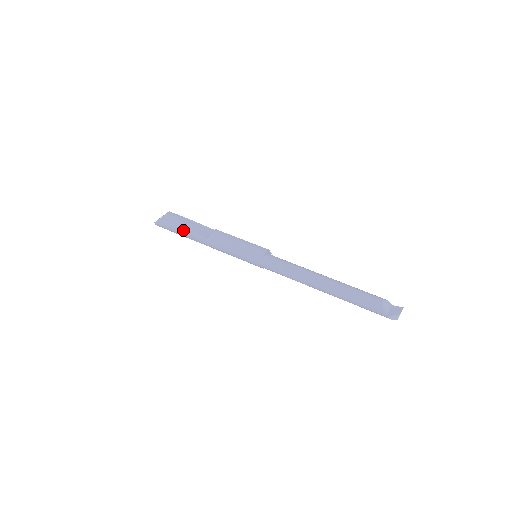
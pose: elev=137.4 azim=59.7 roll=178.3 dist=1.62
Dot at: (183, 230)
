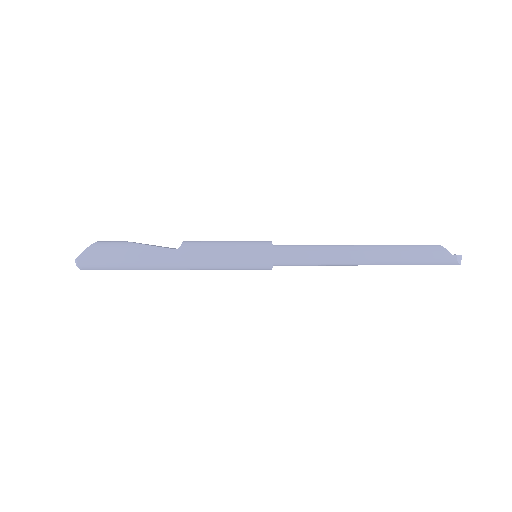
Dot at: (134, 250)
